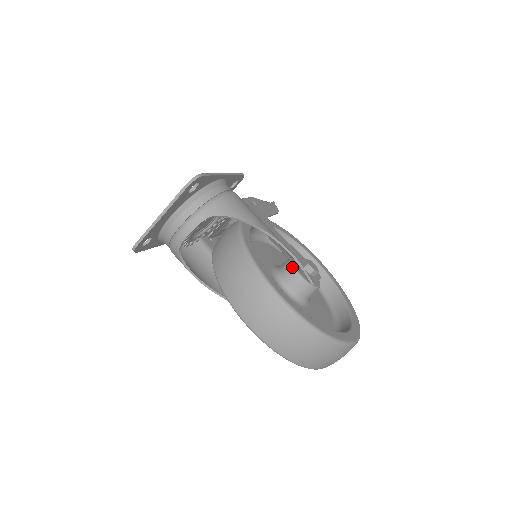
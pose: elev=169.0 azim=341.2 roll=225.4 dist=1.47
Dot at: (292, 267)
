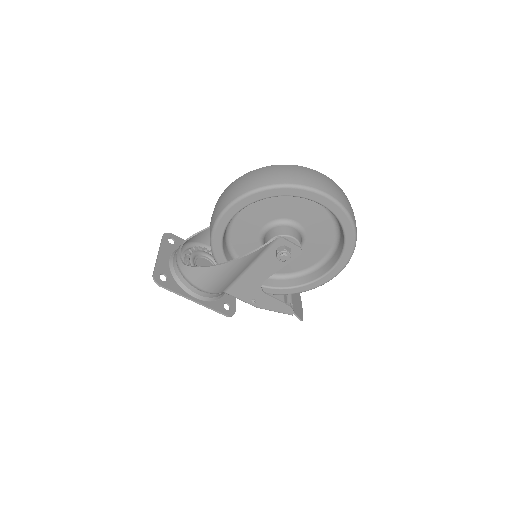
Dot at: occluded
